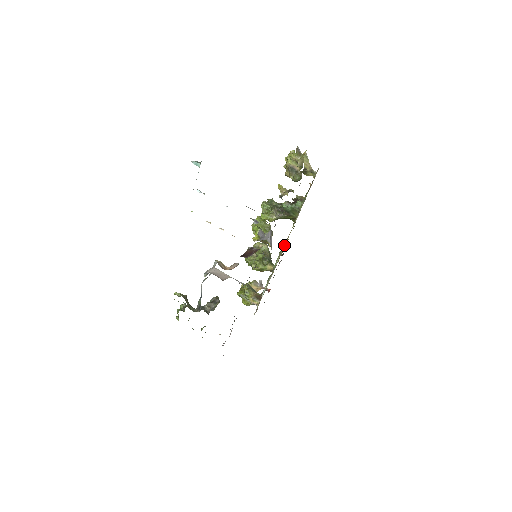
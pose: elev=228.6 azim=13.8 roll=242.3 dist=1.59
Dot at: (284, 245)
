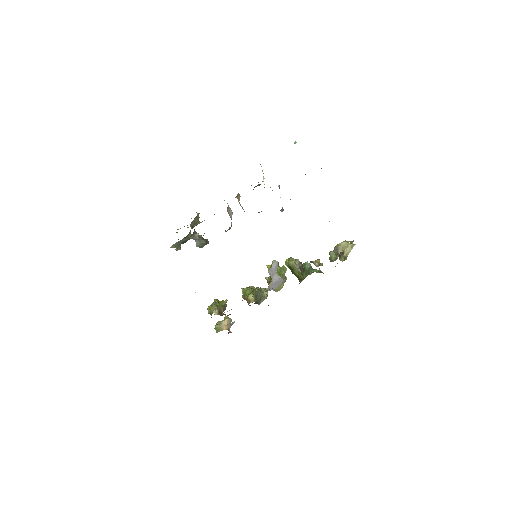
Dot at: occluded
